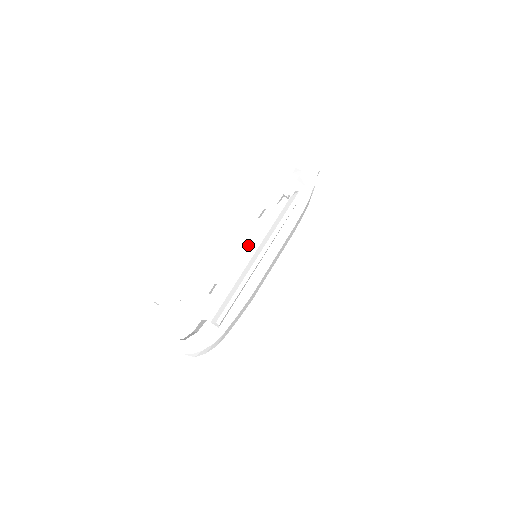
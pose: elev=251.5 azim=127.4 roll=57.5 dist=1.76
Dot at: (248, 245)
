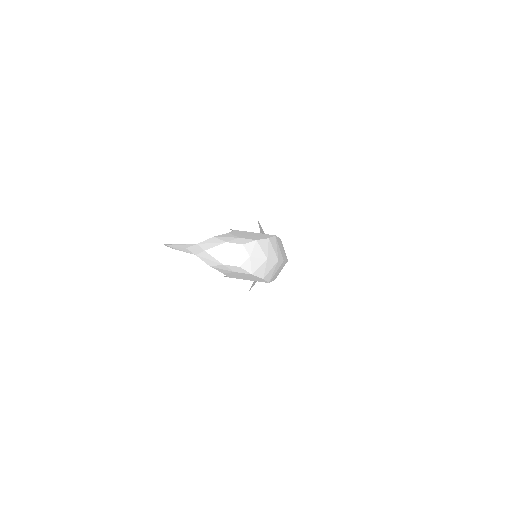
Dot at: occluded
